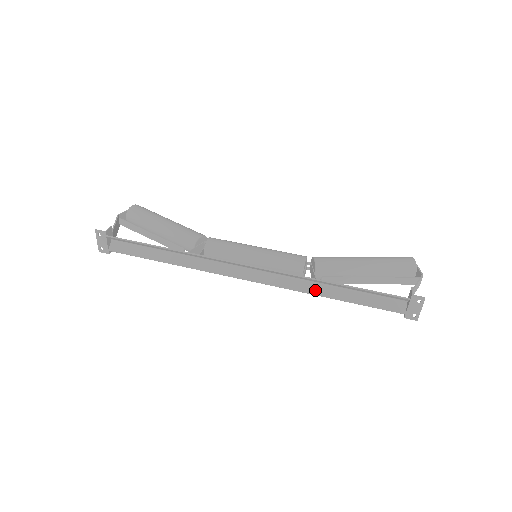
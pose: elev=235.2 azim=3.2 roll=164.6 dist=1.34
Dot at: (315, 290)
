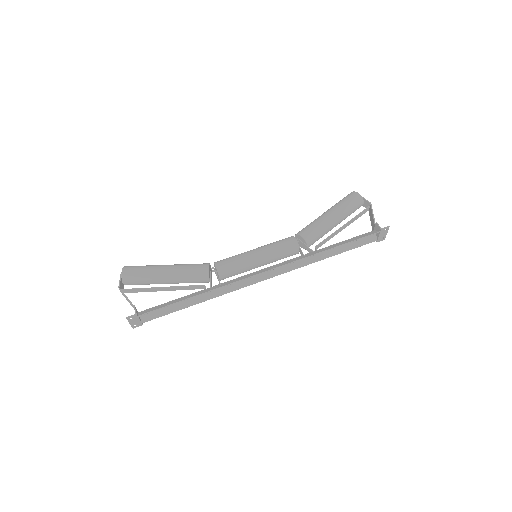
Dot at: (315, 259)
